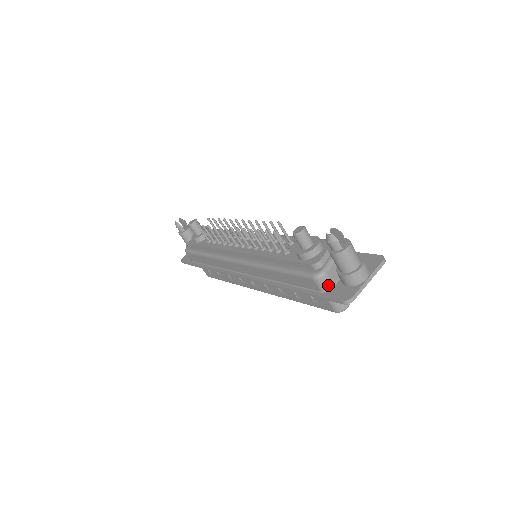
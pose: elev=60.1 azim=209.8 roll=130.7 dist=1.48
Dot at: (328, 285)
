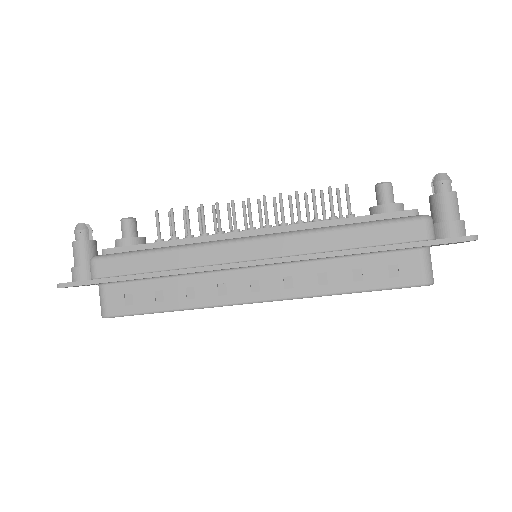
Dot at: occluded
